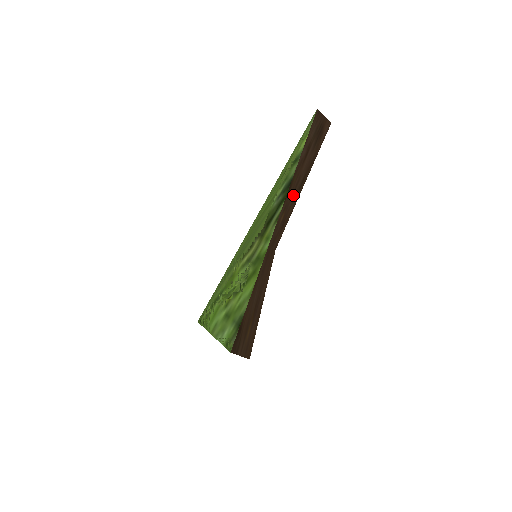
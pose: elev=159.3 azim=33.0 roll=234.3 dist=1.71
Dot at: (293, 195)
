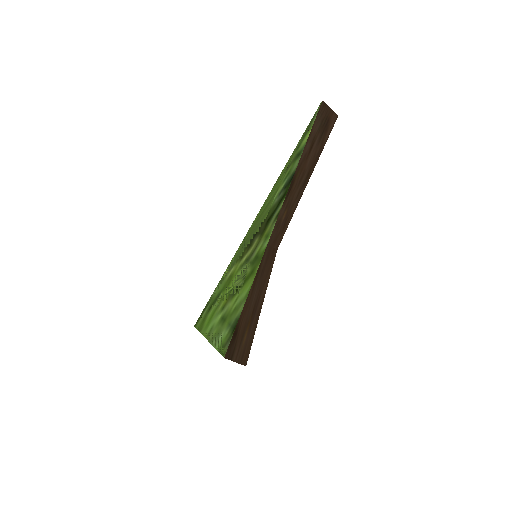
Dot at: (296, 191)
